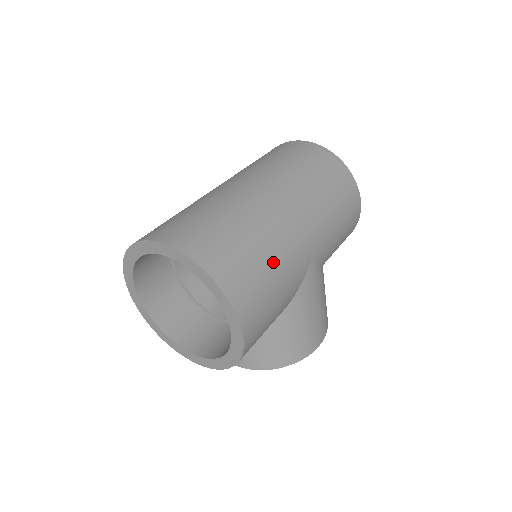
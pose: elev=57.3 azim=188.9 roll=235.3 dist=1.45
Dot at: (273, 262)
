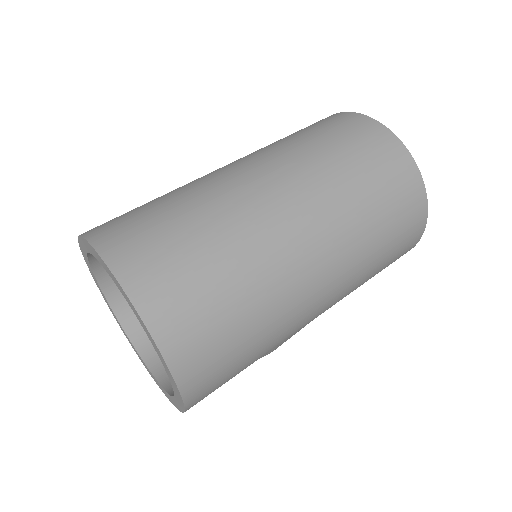
Dot at: (262, 345)
